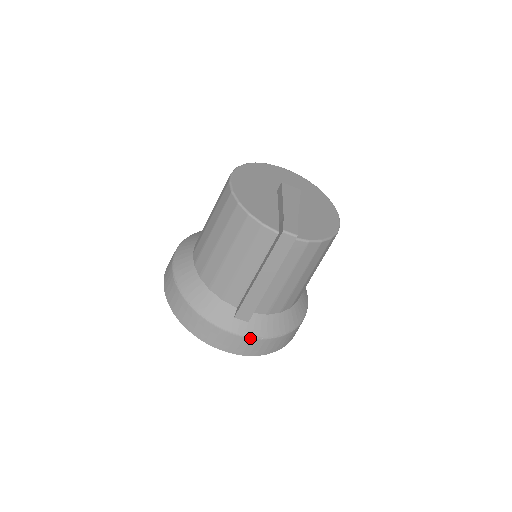
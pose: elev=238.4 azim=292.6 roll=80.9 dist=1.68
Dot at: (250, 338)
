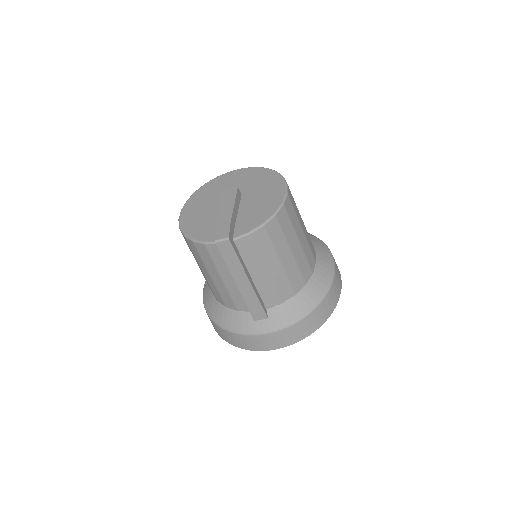
Dot at: (278, 331)
